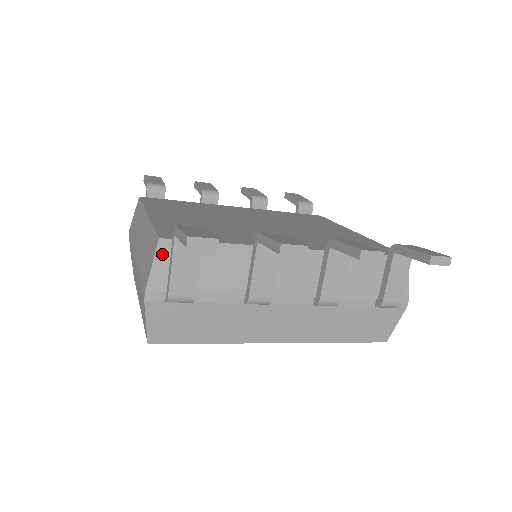
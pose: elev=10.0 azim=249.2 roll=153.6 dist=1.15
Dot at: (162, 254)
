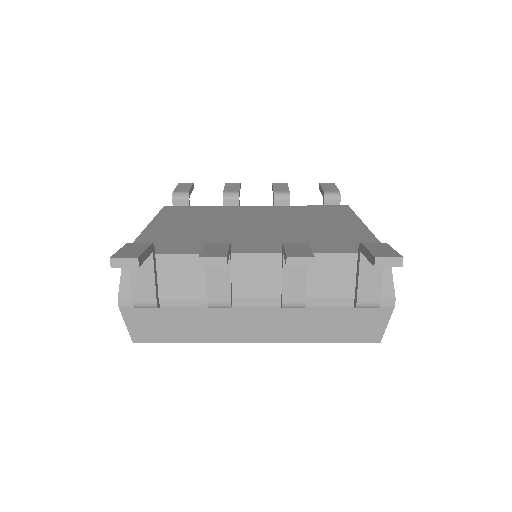
Dot at: occluded
